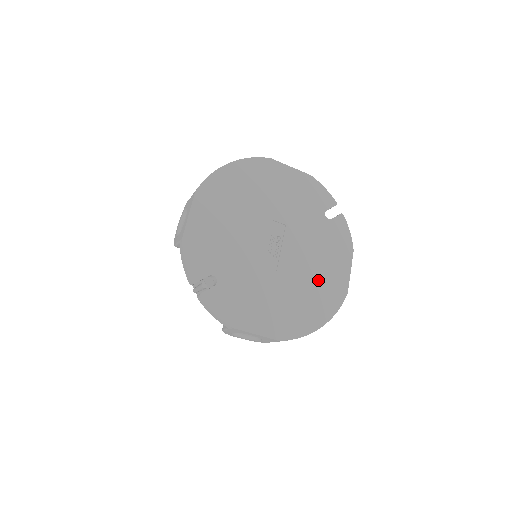
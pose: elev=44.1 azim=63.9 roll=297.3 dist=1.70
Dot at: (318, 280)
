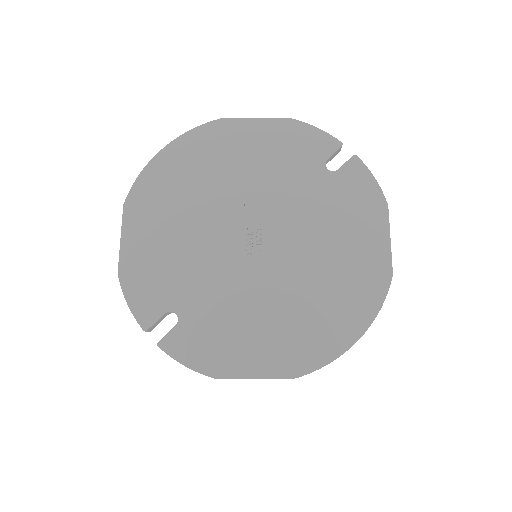
Dot at: (336, 269)
